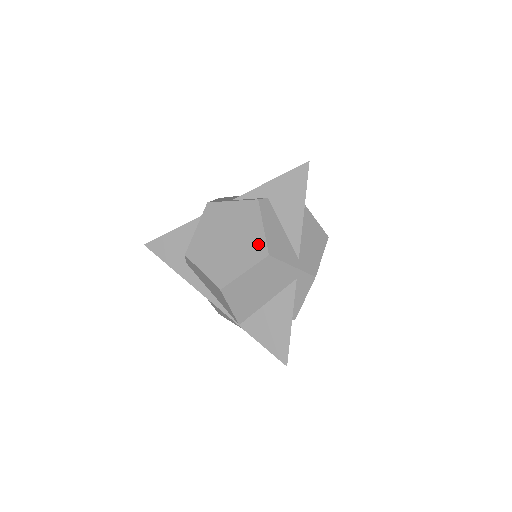
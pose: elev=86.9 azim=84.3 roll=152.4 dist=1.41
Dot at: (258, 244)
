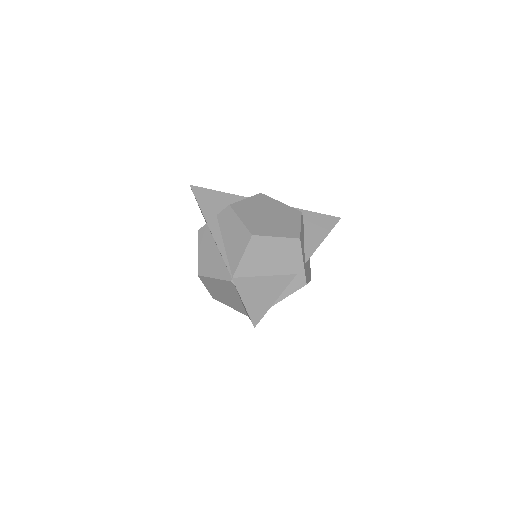
Dot at: (294, 230)
